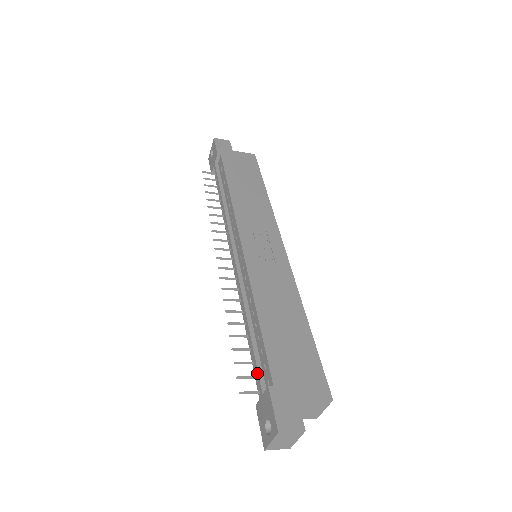
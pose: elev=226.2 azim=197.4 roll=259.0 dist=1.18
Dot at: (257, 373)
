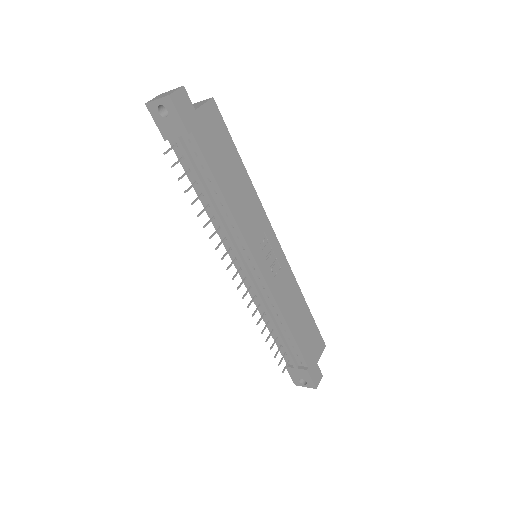
Dot at: (291, 358)
